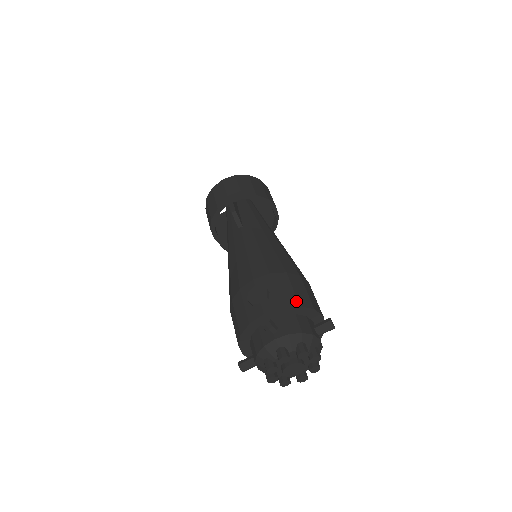
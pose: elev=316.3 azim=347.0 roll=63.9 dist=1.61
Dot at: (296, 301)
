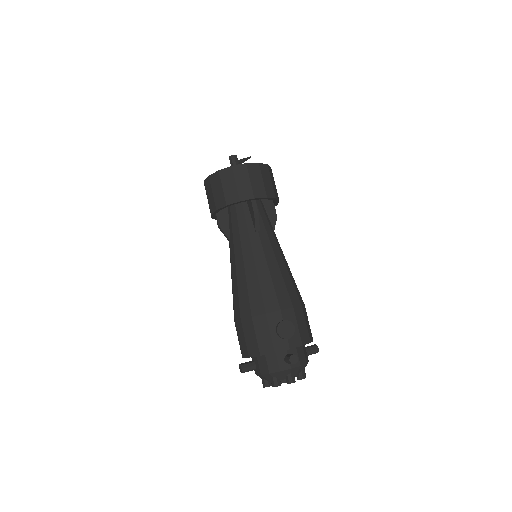
Dot at: (309, 338)
